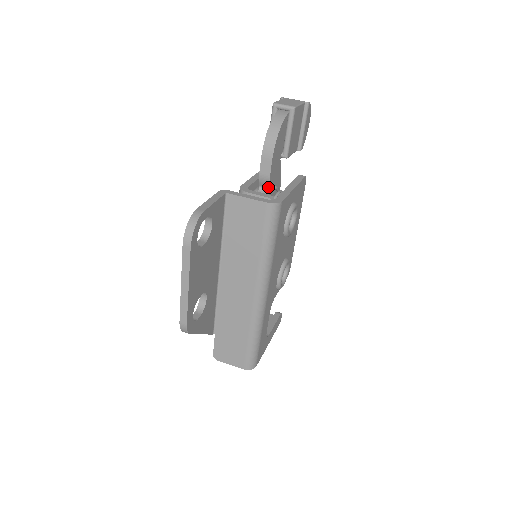
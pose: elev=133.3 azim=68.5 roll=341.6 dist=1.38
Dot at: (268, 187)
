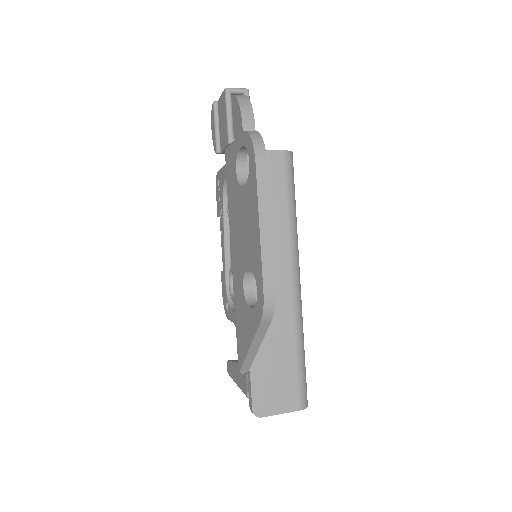
Dot at: occluded
